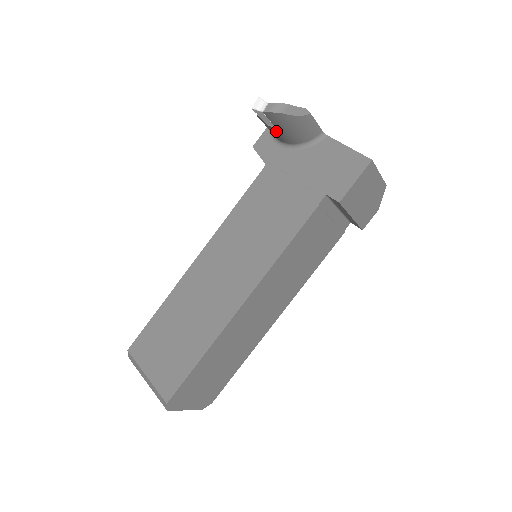
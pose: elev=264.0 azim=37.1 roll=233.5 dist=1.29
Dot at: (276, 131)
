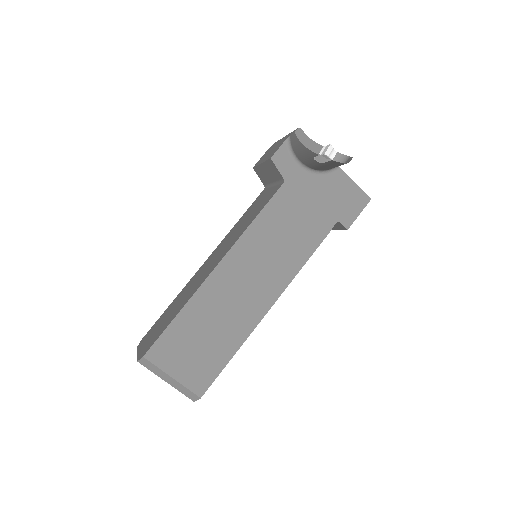
Dot at: (315, 163)
